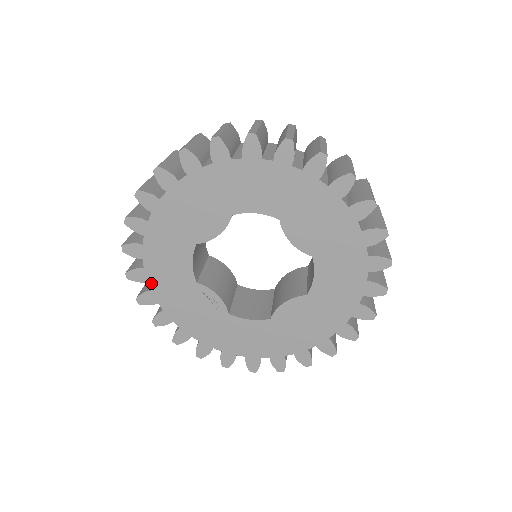
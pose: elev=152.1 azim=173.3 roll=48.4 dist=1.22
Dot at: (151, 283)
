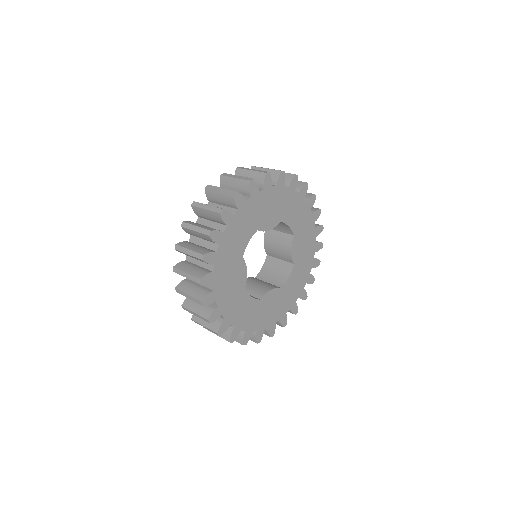
Dot at: (220, 246)
